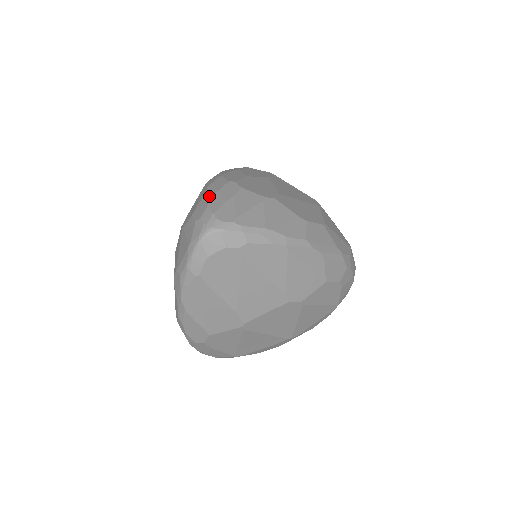
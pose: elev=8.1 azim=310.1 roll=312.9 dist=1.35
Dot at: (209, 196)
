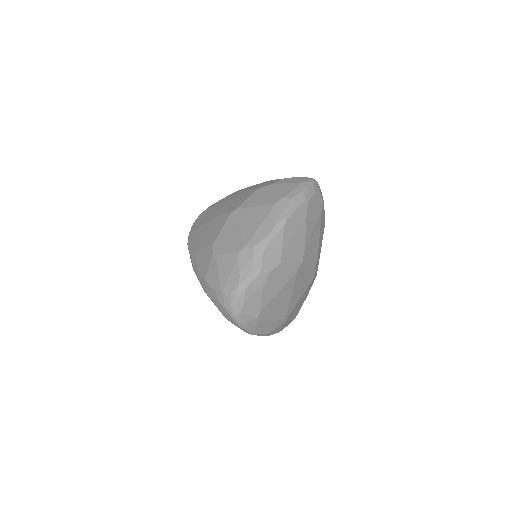
Dot at: occluded
